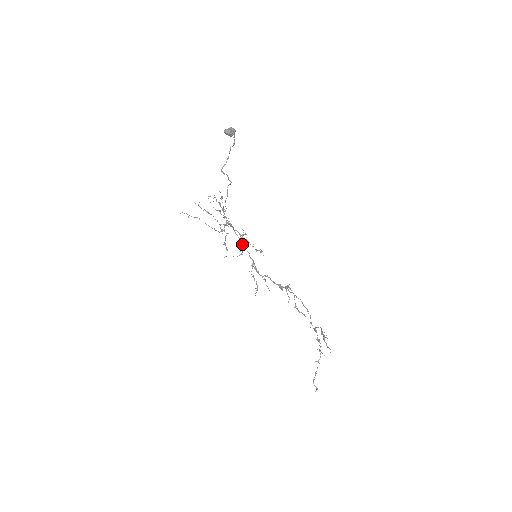
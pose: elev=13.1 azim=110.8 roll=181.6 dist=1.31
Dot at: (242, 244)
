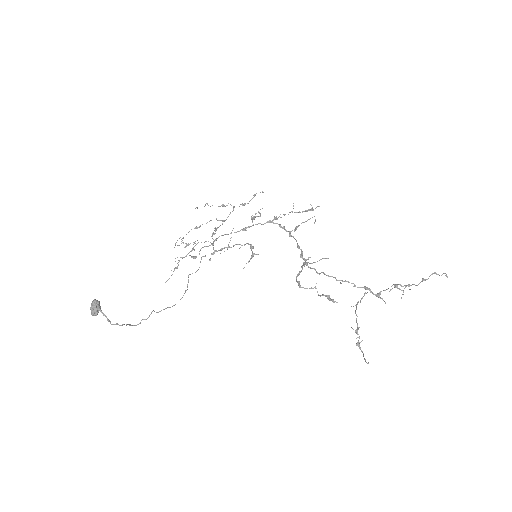
Dot at: (243, 230)
